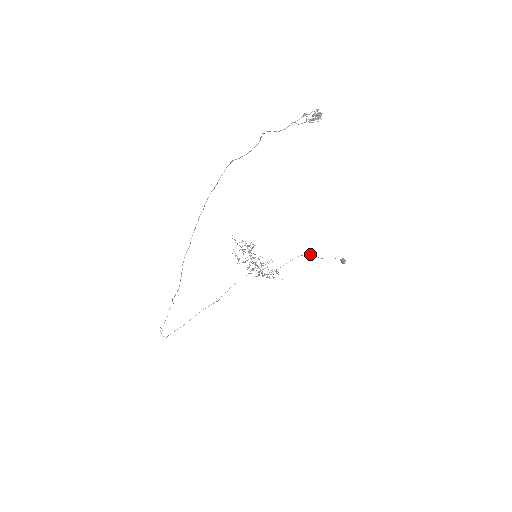
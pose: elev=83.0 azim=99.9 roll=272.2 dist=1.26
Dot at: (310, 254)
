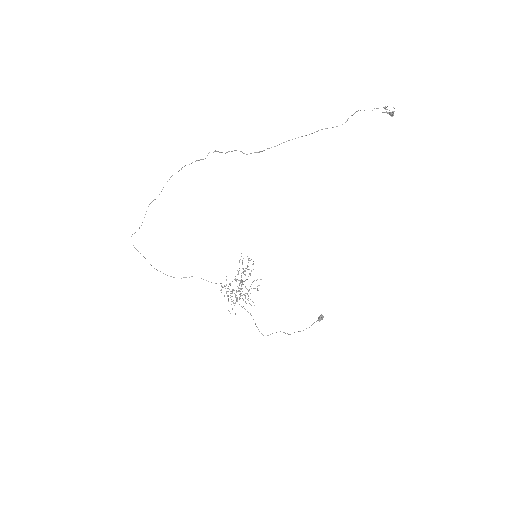
Dot at: (284, 332)
